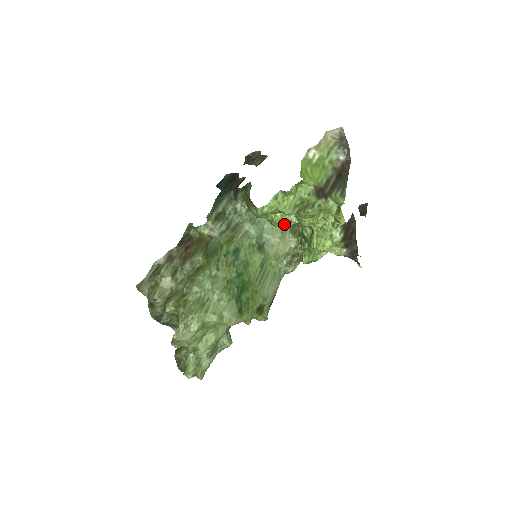
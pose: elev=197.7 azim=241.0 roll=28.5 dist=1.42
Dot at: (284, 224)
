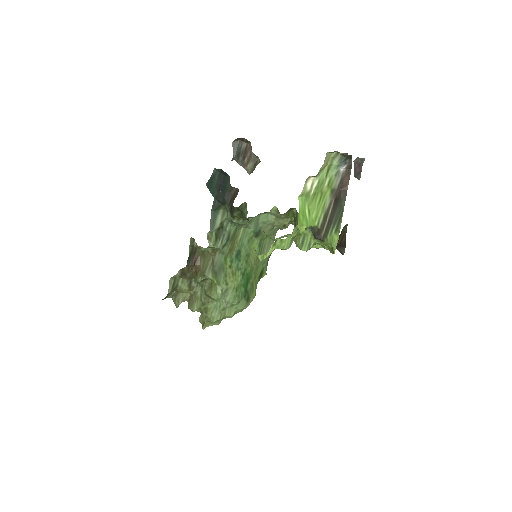
Dot at: (279, 214)
